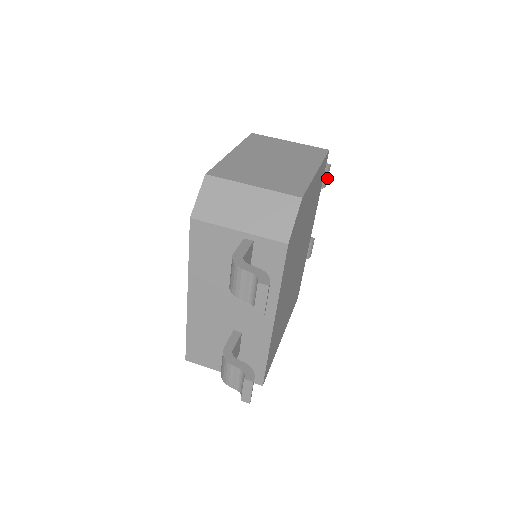
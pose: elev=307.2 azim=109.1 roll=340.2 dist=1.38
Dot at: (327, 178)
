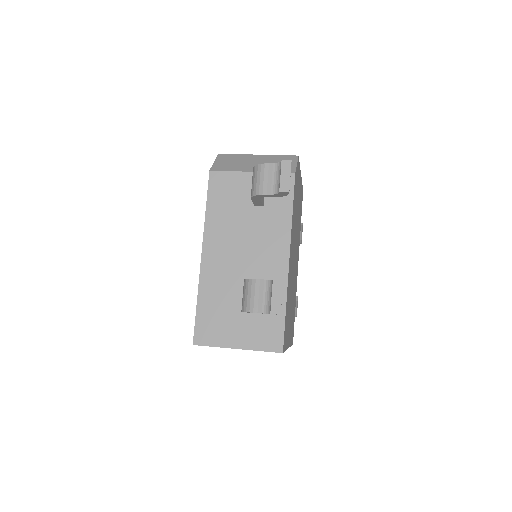
Dot at: (301, 236)
